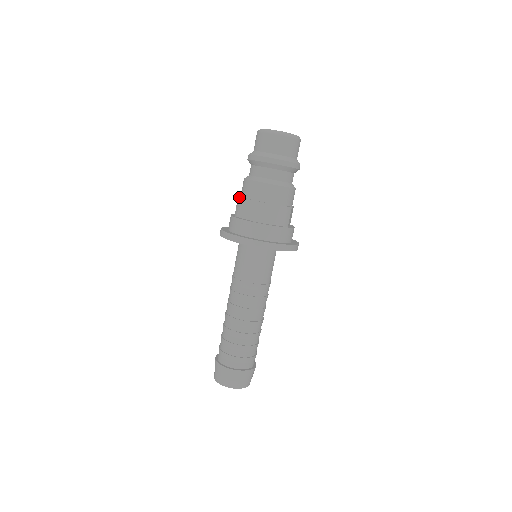
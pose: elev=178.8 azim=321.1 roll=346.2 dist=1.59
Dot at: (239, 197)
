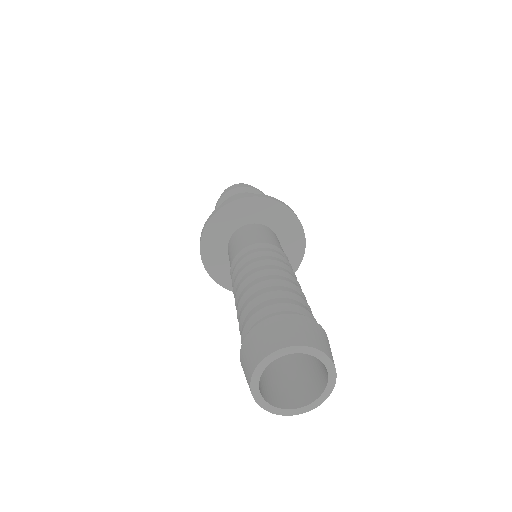
Dot at: occluded
